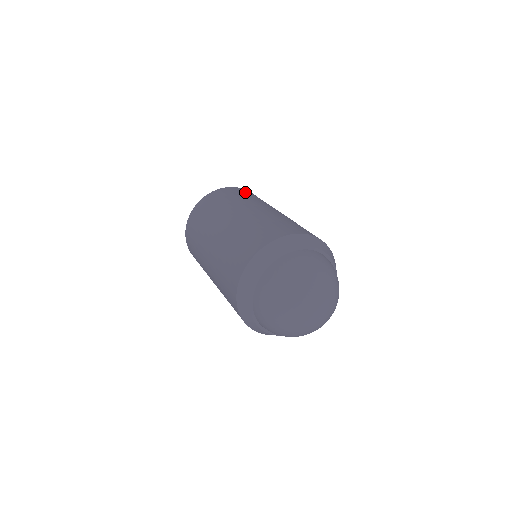
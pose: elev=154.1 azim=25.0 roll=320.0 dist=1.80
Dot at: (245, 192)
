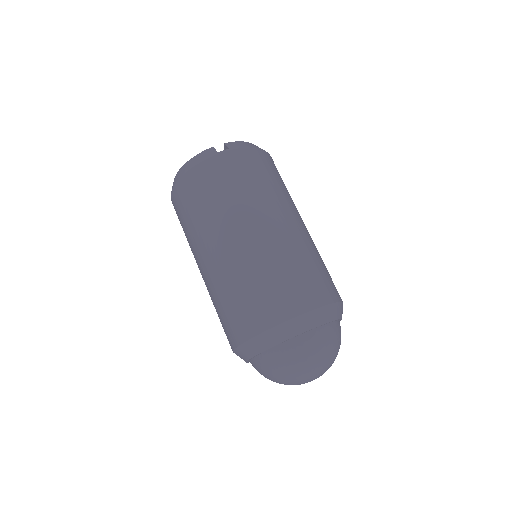
Dot at: occluded
